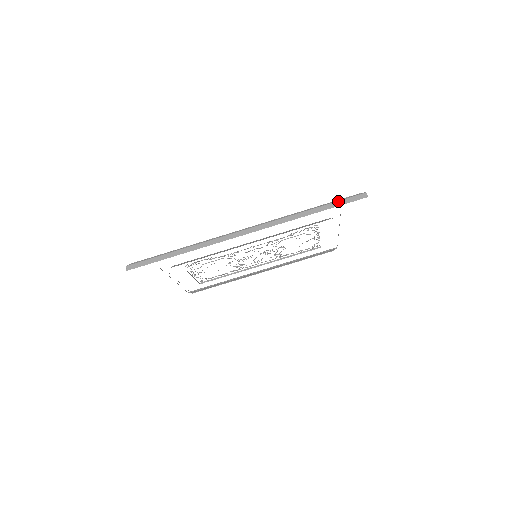
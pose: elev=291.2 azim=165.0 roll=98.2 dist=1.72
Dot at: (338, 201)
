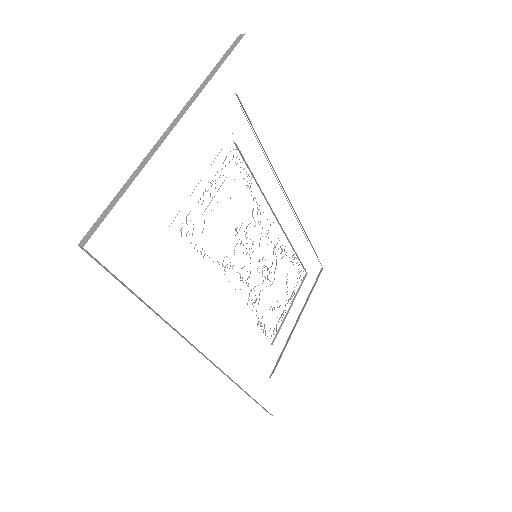
Dot at: occluded
